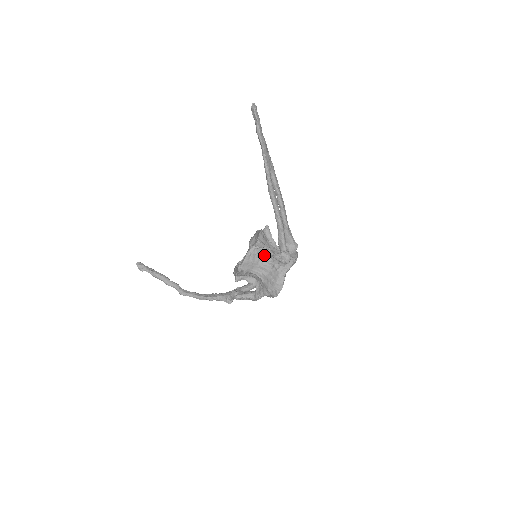
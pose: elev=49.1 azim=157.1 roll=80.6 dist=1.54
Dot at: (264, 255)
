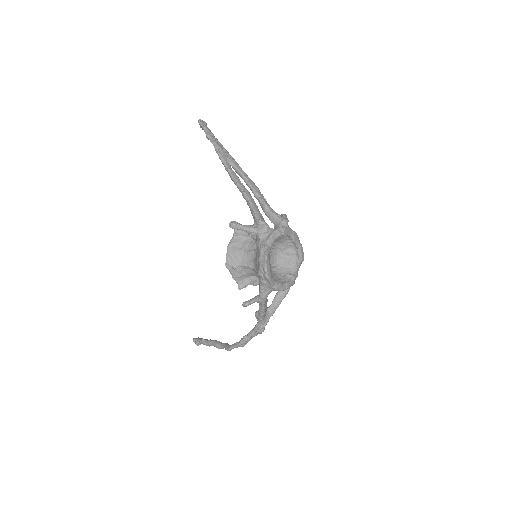
Dot at: (248, 241)
